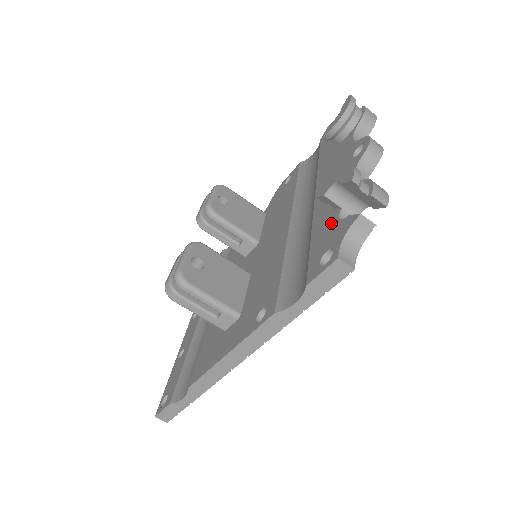
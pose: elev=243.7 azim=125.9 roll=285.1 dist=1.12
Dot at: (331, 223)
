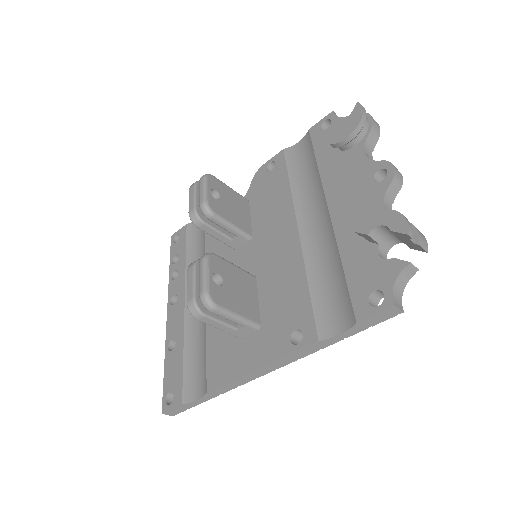
Dot at: (369, 258)
